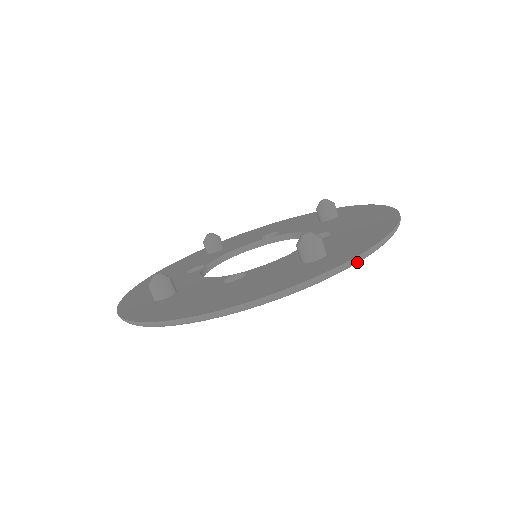
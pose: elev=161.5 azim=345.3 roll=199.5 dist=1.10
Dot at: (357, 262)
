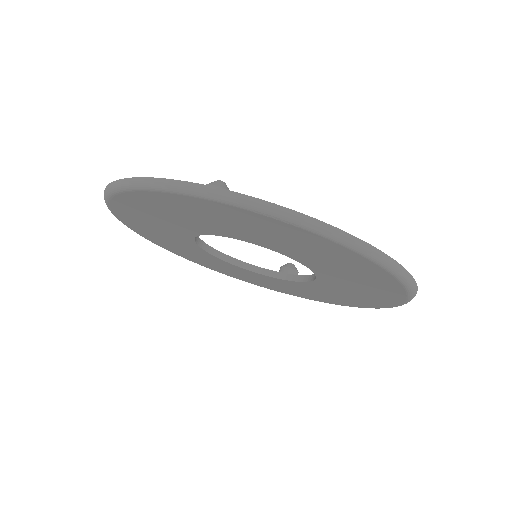
Dot at: (412, 296)
